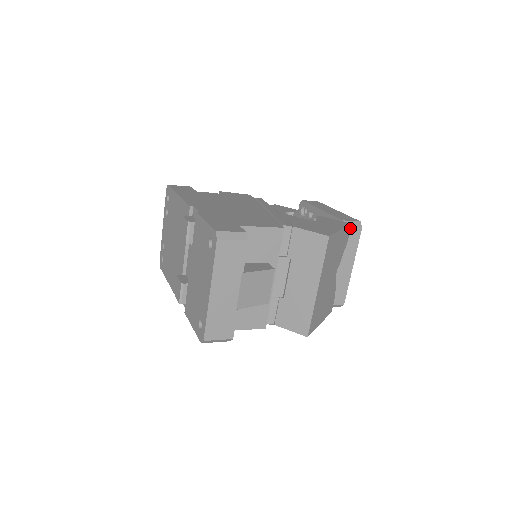
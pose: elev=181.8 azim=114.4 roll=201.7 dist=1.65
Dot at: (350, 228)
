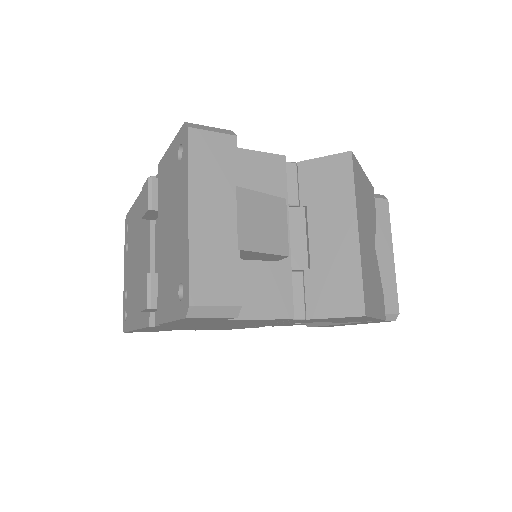
Dot at: (373, 193)
